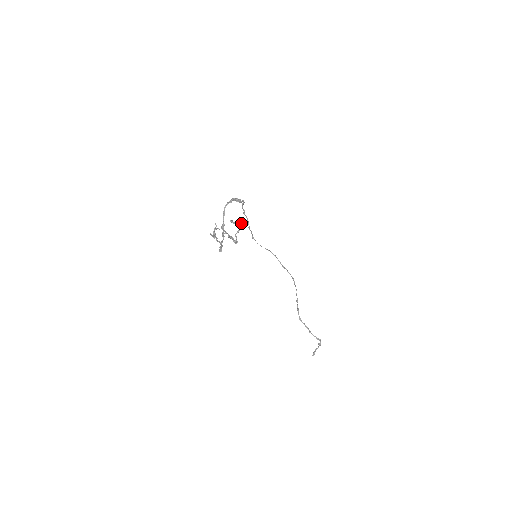
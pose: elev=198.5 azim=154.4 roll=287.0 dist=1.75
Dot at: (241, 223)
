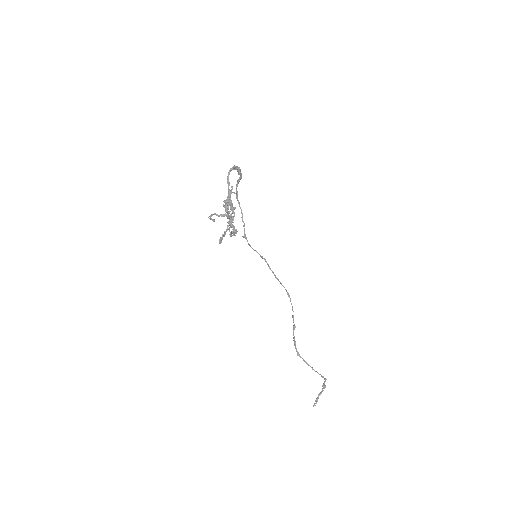
Dot at: (230, 214)
